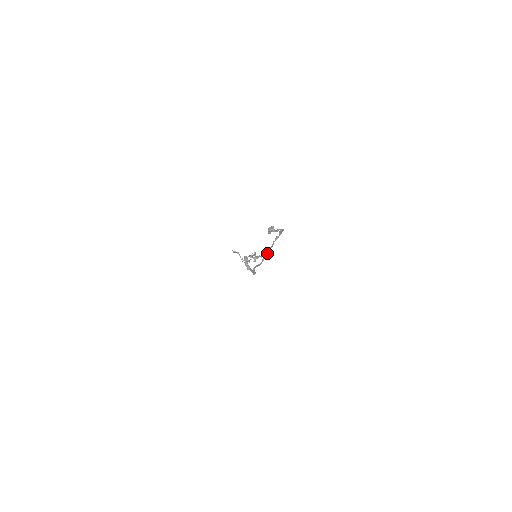
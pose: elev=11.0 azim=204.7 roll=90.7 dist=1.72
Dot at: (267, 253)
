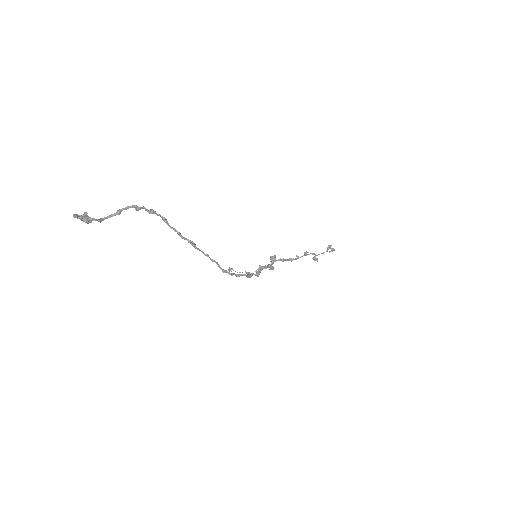
Dot at: occluded
